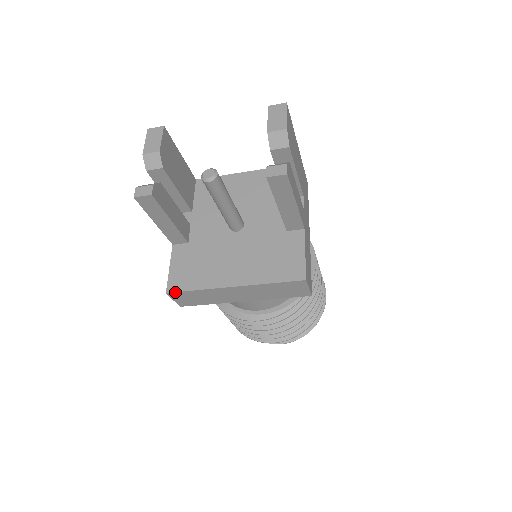
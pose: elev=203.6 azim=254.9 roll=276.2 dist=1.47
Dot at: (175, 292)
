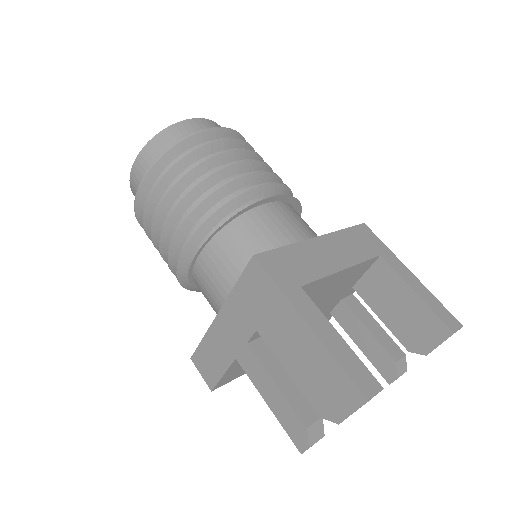
Dot at: (220, 386)
